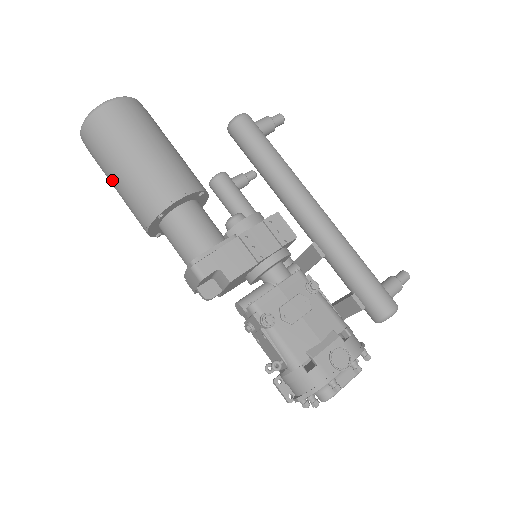
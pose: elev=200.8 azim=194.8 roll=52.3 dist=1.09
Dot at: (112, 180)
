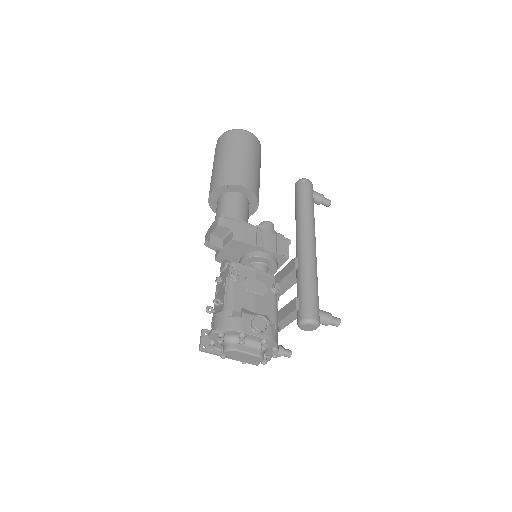
Dot at: (216, 162)
